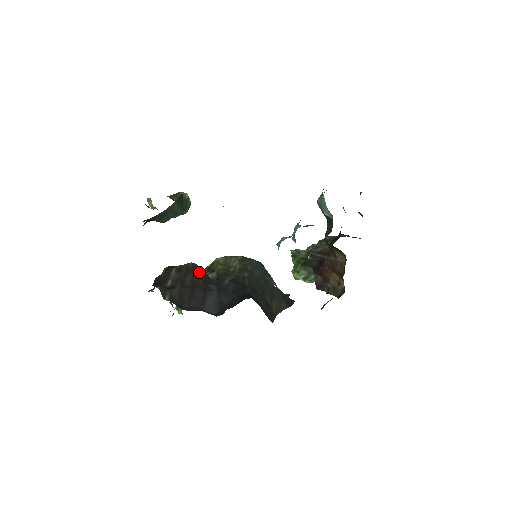
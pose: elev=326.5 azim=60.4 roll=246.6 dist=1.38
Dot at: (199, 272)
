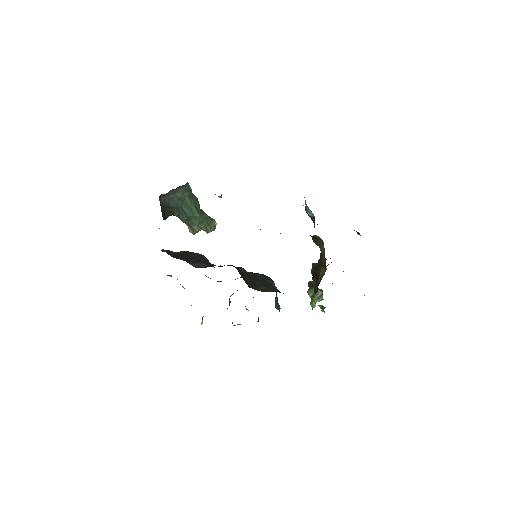
Dot at: (204, 258)
